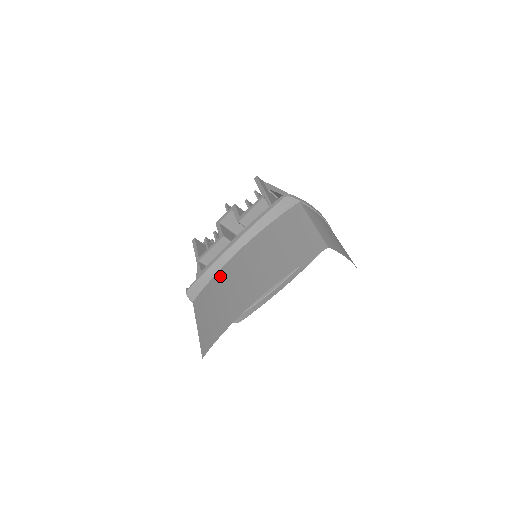
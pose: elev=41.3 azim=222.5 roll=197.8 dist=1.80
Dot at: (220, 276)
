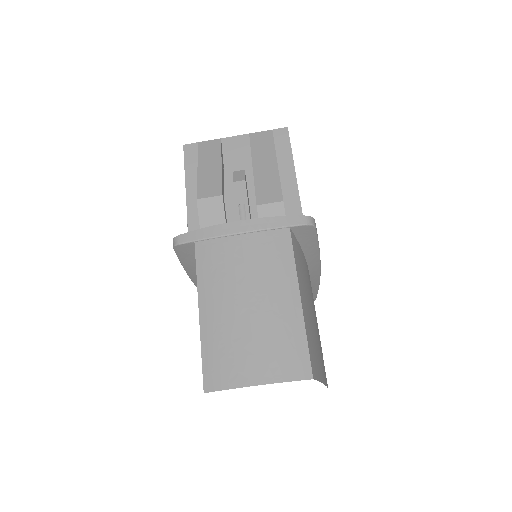
Dot at: occluded
